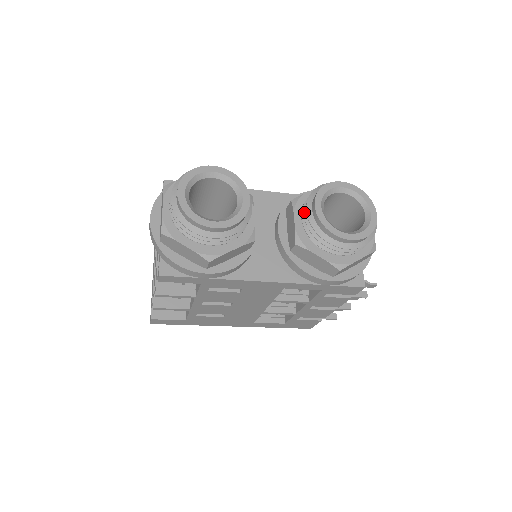
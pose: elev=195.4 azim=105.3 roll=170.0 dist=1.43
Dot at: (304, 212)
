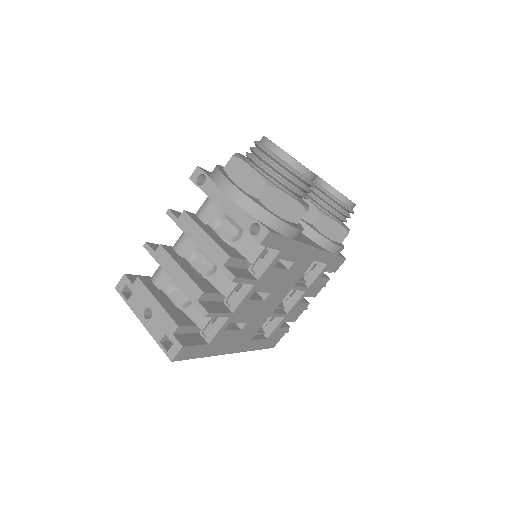
Dot at: (314, 190)
